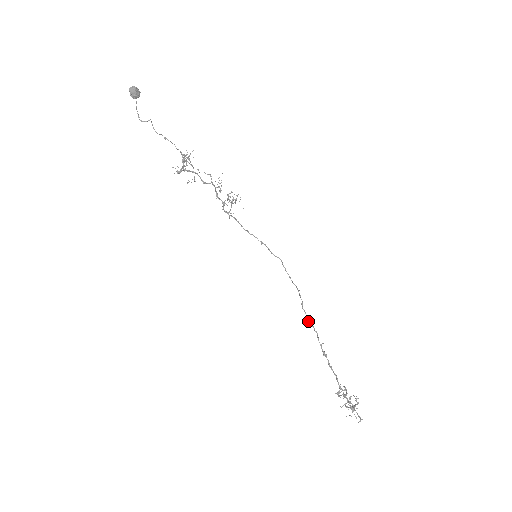
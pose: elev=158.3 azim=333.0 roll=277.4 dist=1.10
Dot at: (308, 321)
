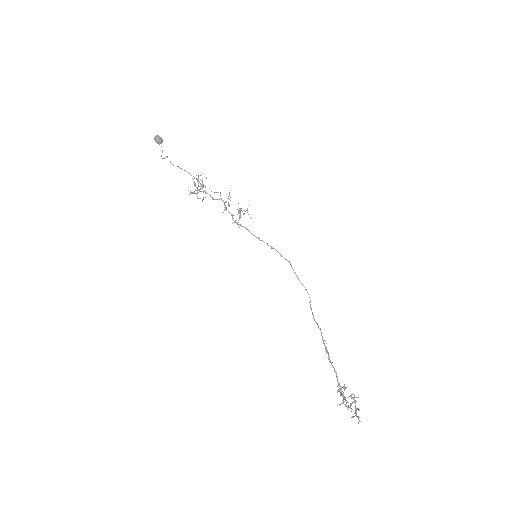
Dot at: occluded
